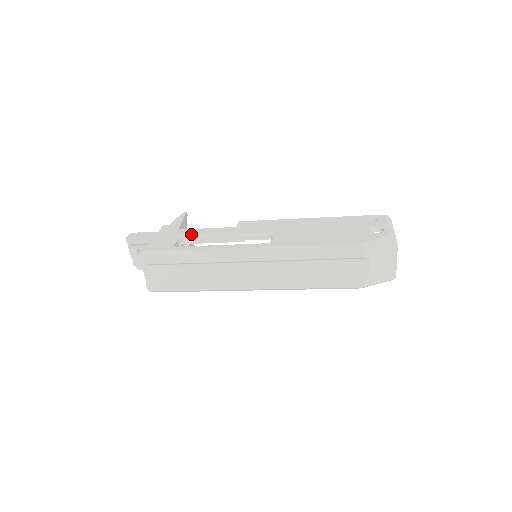
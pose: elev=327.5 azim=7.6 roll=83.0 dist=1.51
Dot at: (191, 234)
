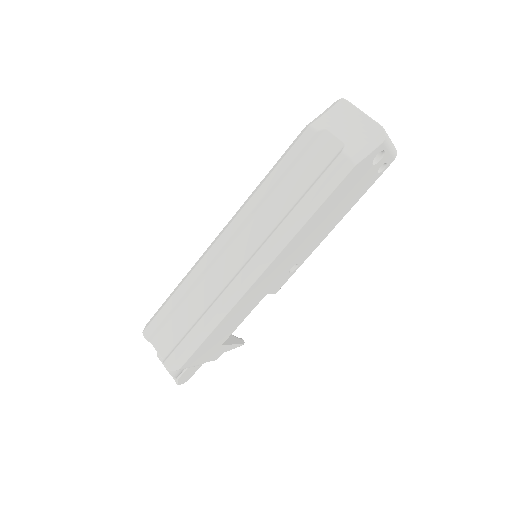
Dot at: occluded
